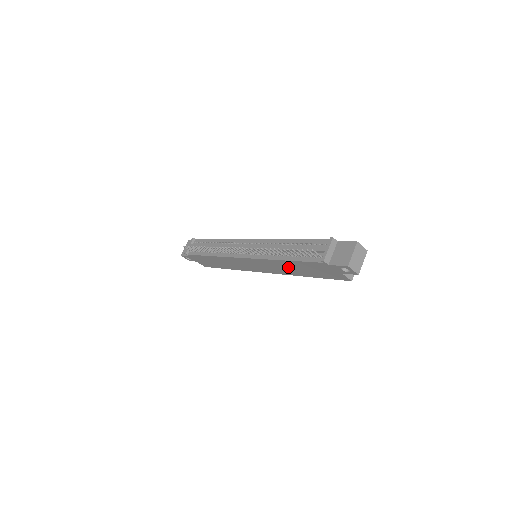
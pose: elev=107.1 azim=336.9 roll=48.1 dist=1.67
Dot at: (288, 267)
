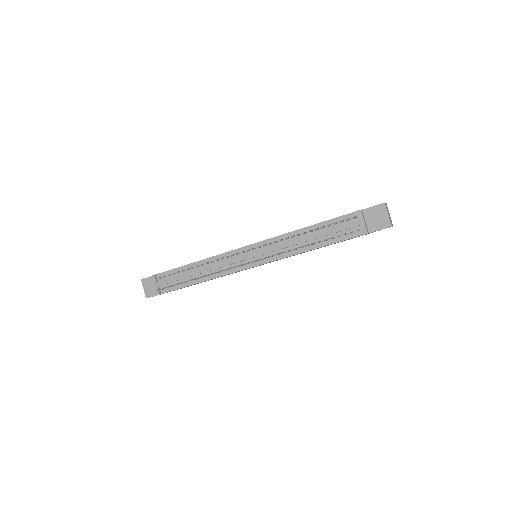
Dot at: occluded
